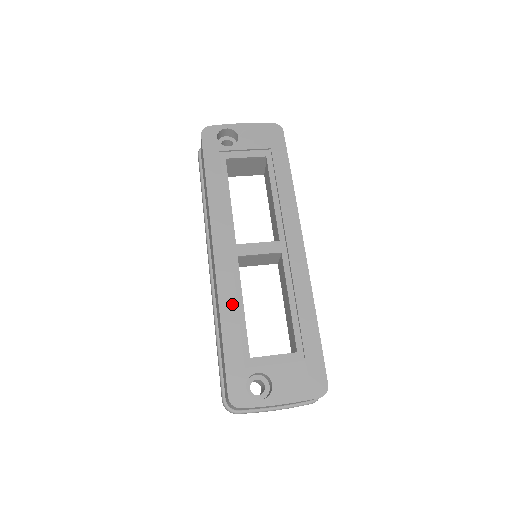
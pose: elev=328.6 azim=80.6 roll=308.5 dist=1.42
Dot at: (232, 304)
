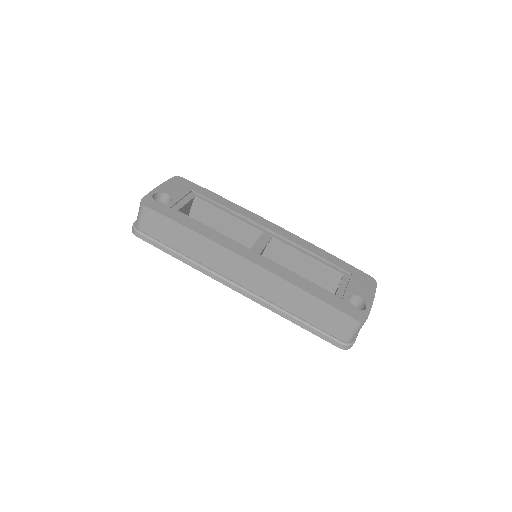
Dot at: (294, 277)
